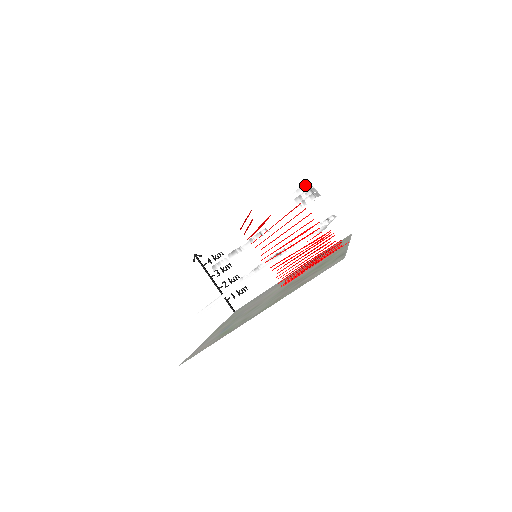
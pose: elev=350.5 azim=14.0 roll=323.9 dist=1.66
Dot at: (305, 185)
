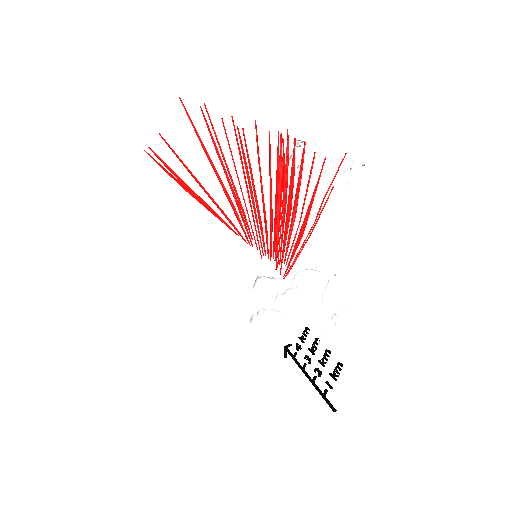
Dot at: (299, 145)
